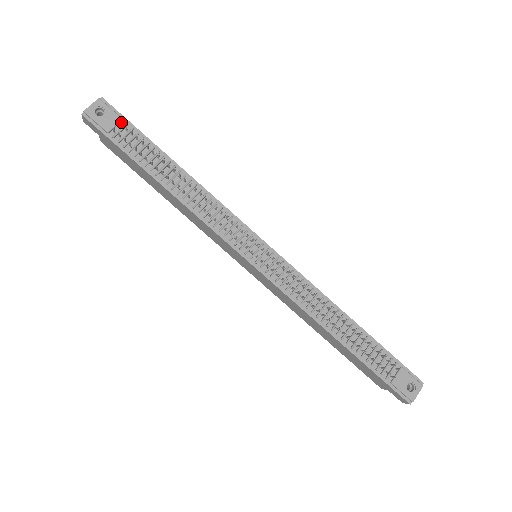
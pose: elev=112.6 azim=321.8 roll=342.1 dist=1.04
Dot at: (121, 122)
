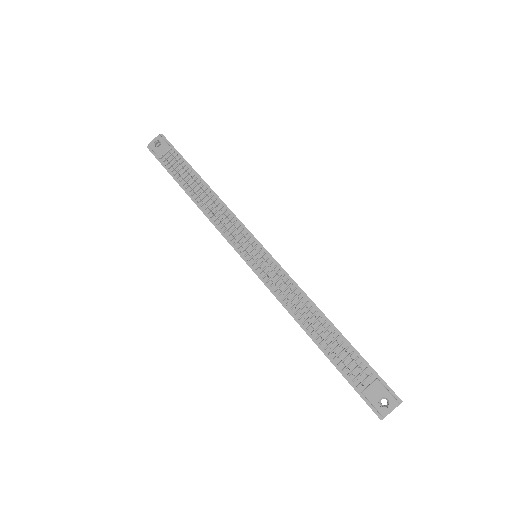
Dot at: (168, 150)
